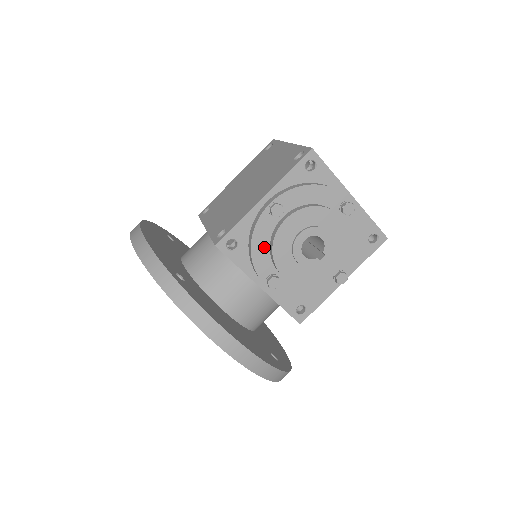
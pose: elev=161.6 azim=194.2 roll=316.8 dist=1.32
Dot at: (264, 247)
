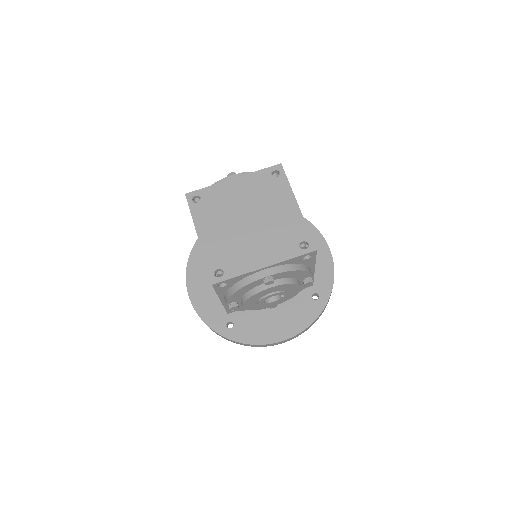
Dot at: occluded
